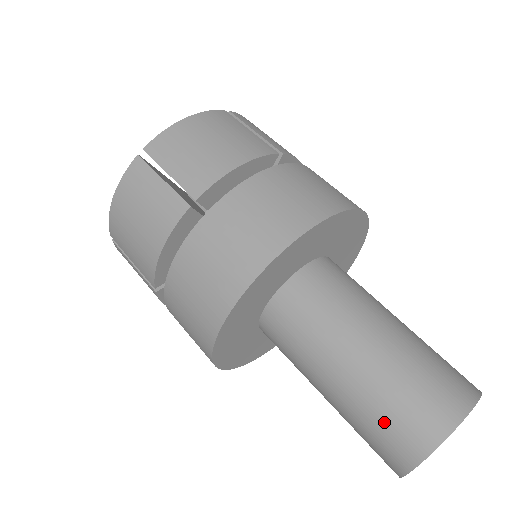
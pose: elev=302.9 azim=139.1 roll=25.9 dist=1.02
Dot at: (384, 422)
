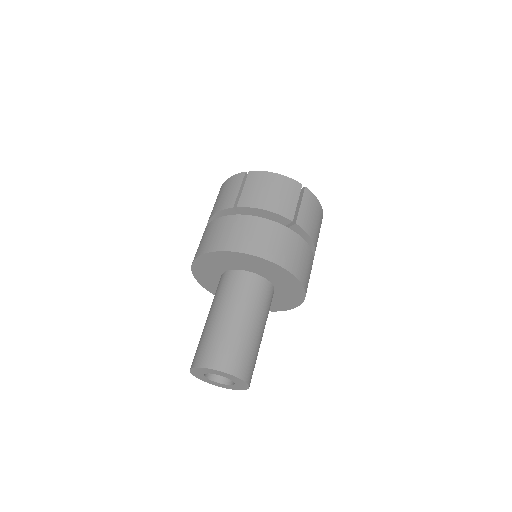
Dot at: (202, 345)
